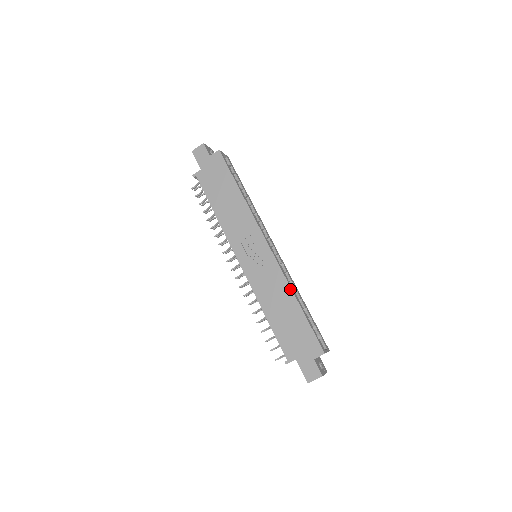
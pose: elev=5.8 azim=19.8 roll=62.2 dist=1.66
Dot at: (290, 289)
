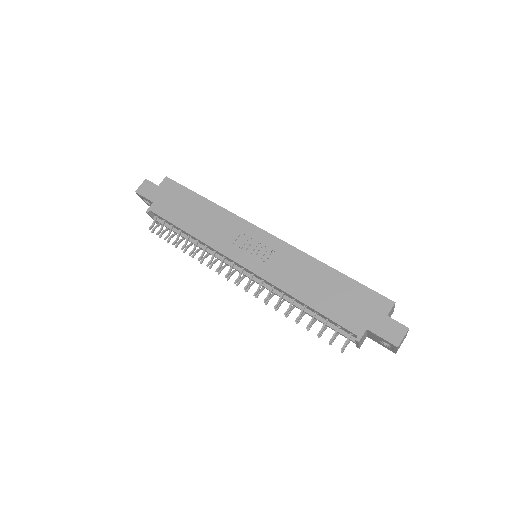
Dot at: (315, 260)
